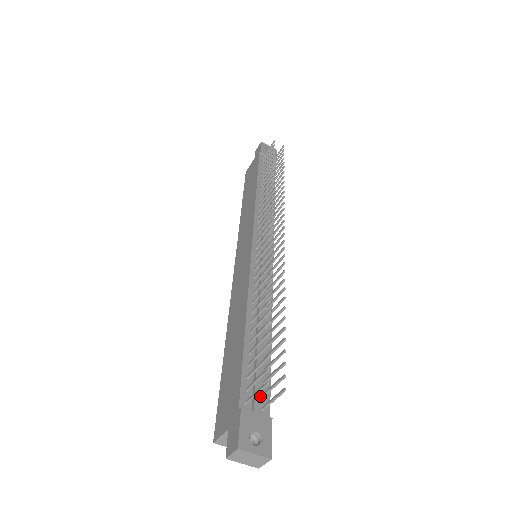
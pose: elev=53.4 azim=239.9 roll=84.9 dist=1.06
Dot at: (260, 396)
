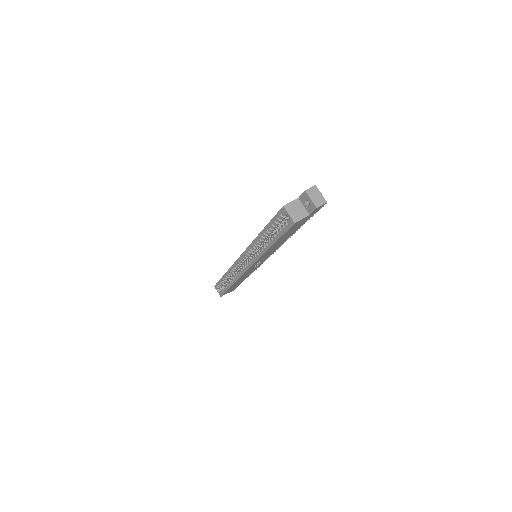
Dot at: occluded
